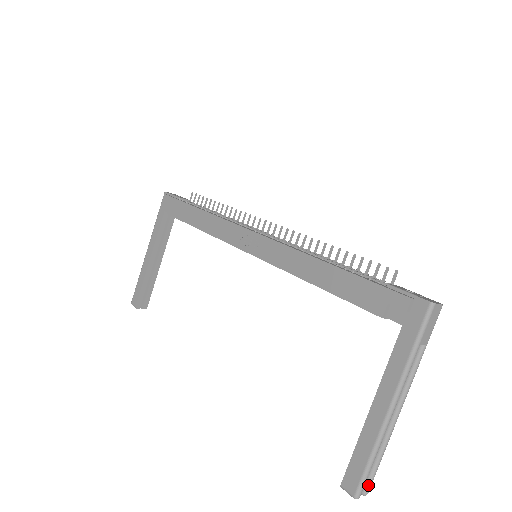
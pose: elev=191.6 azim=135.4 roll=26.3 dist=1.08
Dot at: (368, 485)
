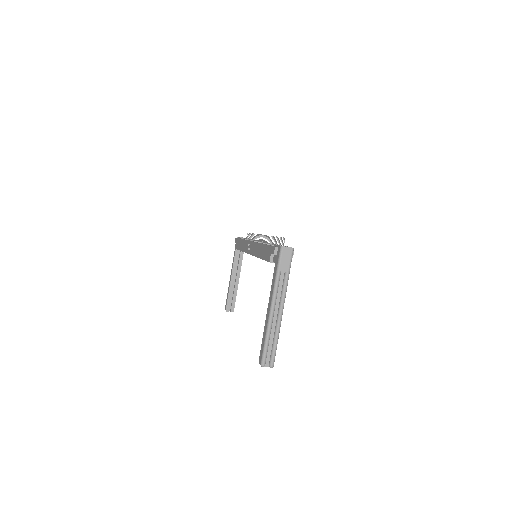
Dot at: (271, 360)
